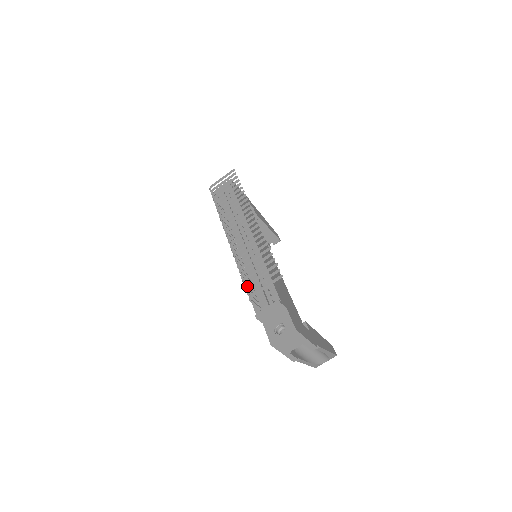
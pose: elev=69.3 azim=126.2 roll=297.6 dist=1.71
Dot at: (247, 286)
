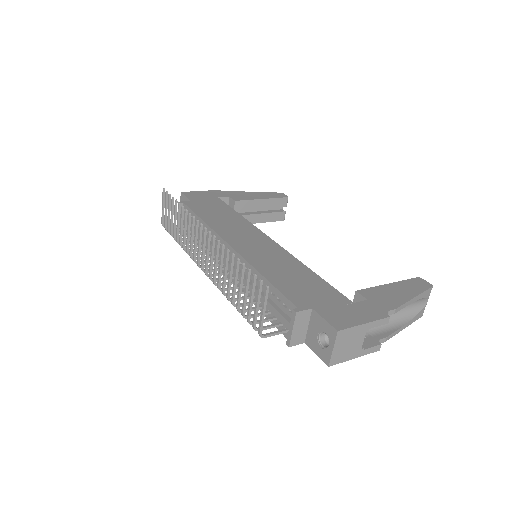
Dot at: occluded
